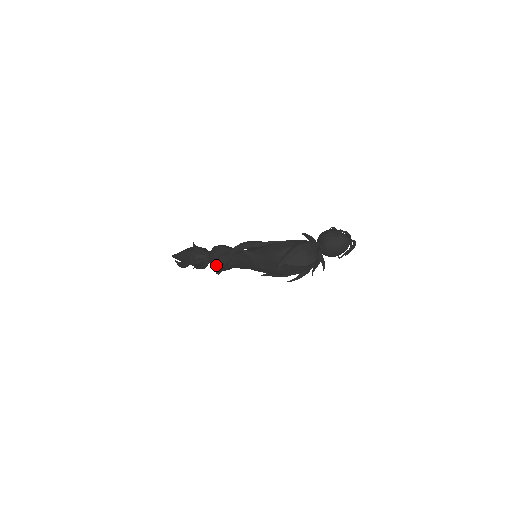
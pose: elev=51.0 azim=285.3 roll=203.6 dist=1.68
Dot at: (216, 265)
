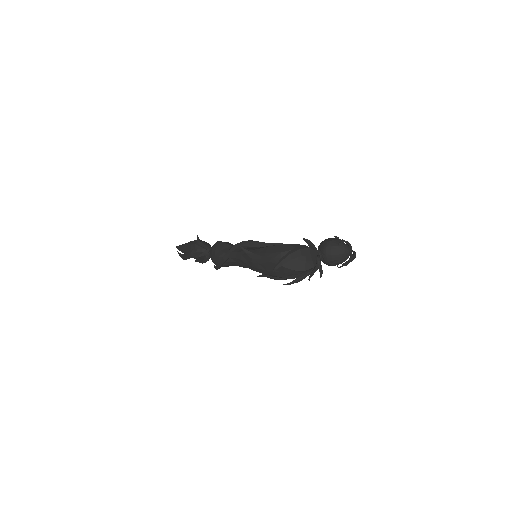
Dot at: (216, 260)
